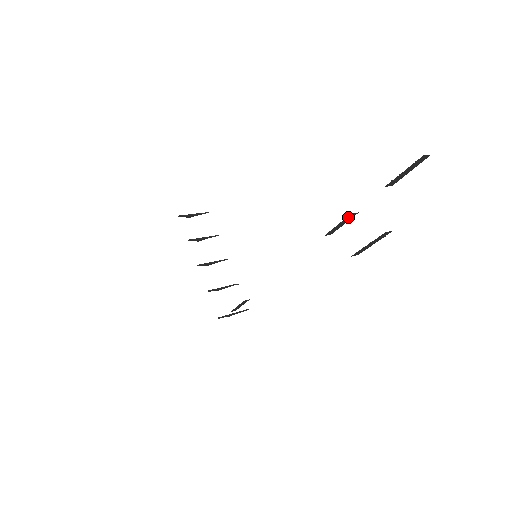
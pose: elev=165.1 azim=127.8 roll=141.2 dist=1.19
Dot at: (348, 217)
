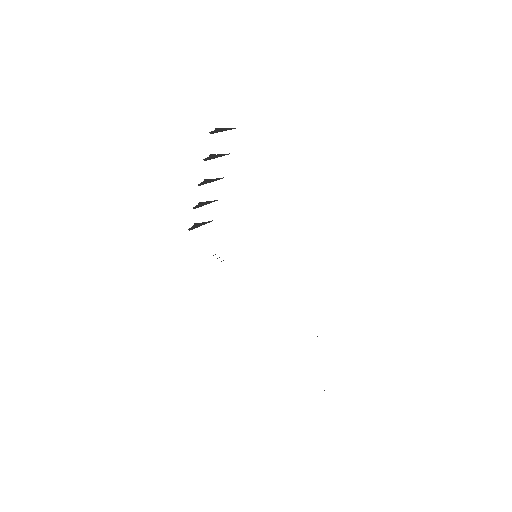
Dot at: occluded
